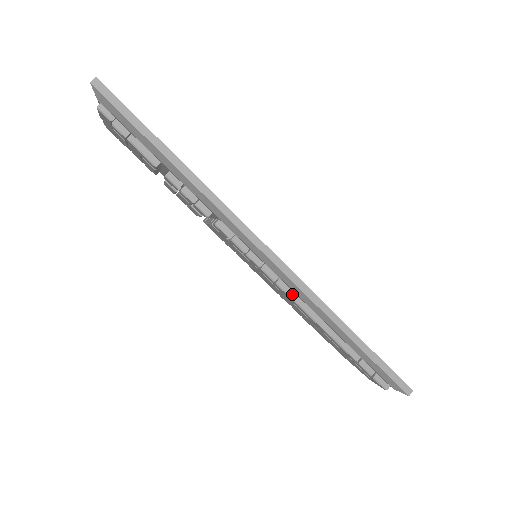
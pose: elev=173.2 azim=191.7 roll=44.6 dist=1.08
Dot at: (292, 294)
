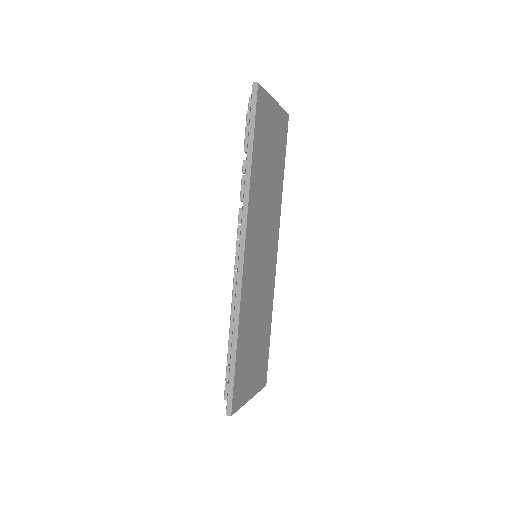
Dot at: (235, 287)
